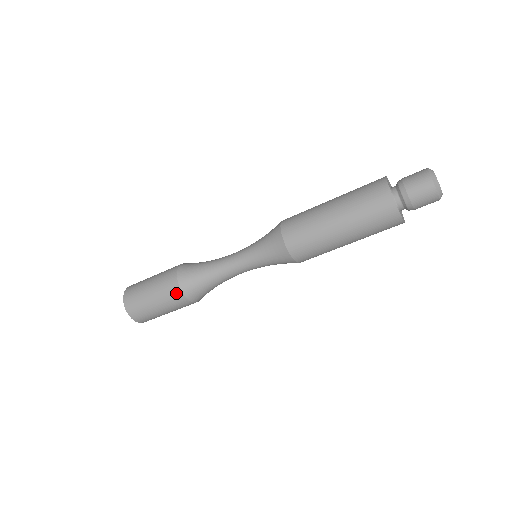
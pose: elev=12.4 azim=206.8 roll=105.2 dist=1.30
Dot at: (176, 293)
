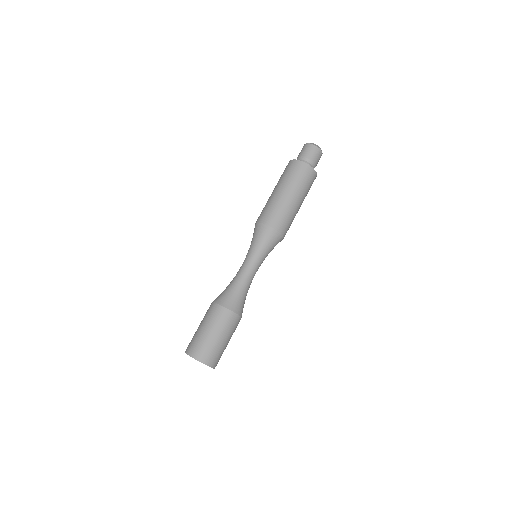
Dot at: (220, 311)
